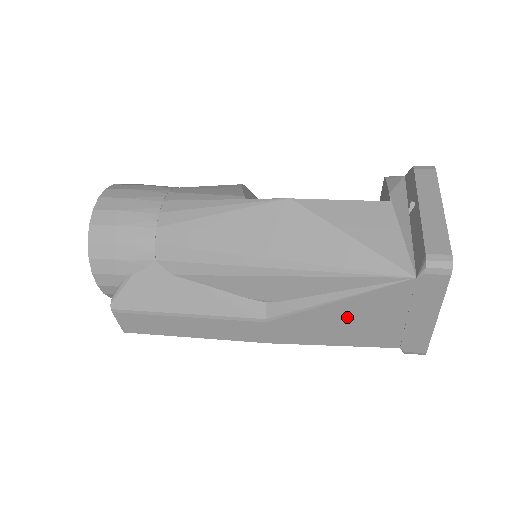
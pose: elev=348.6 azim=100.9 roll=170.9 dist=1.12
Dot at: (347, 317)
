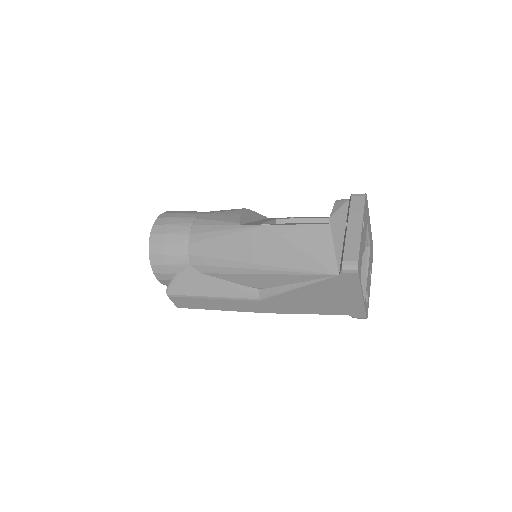
Dot at: (308, 297)
